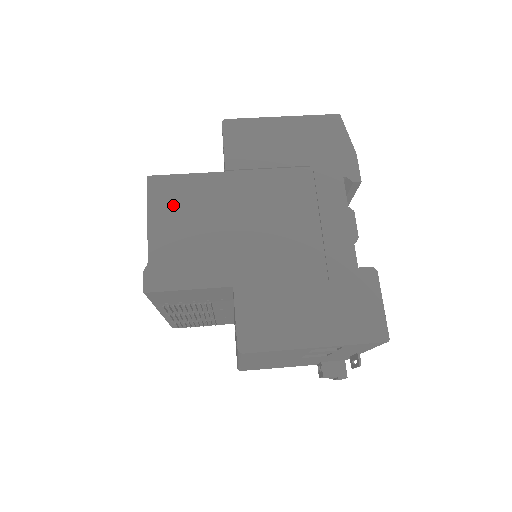
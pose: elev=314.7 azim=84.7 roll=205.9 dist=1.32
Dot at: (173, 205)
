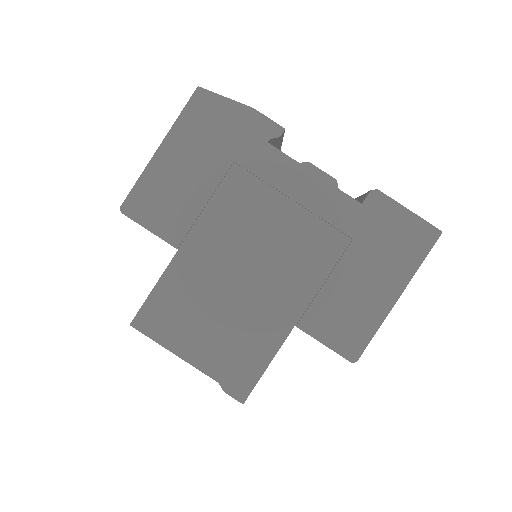
Dot at: (178, 322)
